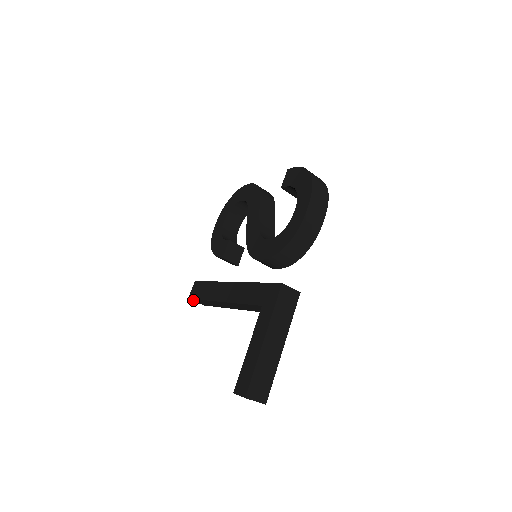
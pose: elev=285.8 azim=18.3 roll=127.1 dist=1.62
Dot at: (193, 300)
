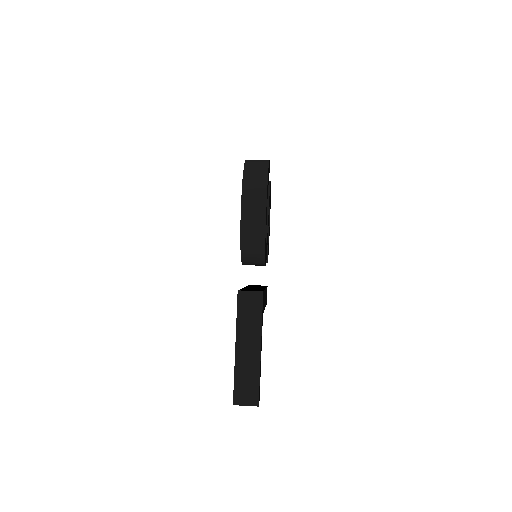
Dot at: occluded
